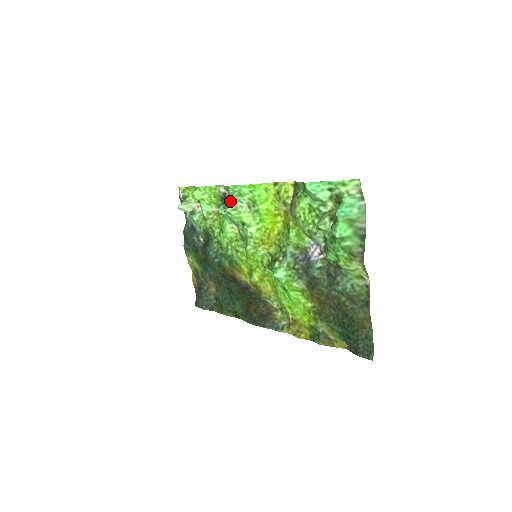
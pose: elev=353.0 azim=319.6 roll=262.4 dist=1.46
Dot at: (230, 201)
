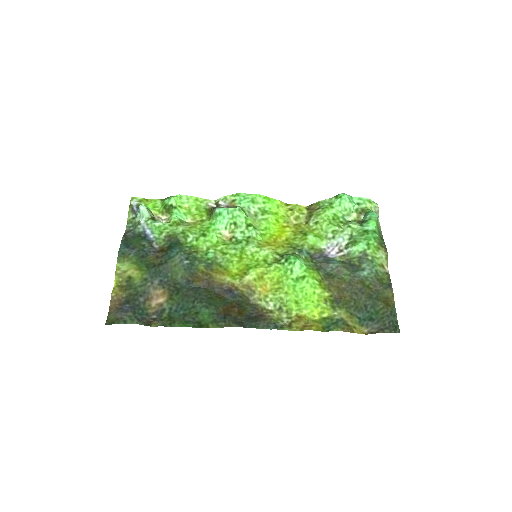
Dot at: (236, 206)
